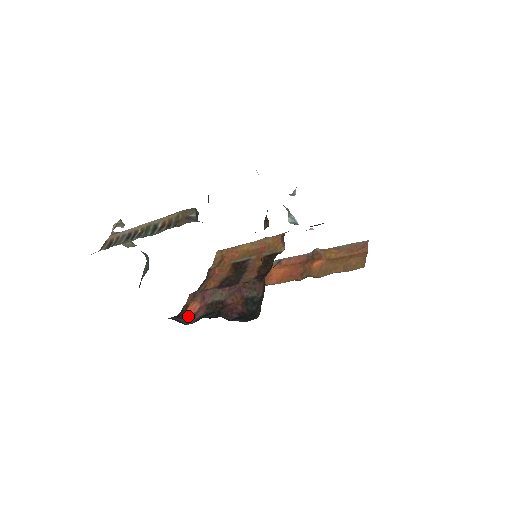
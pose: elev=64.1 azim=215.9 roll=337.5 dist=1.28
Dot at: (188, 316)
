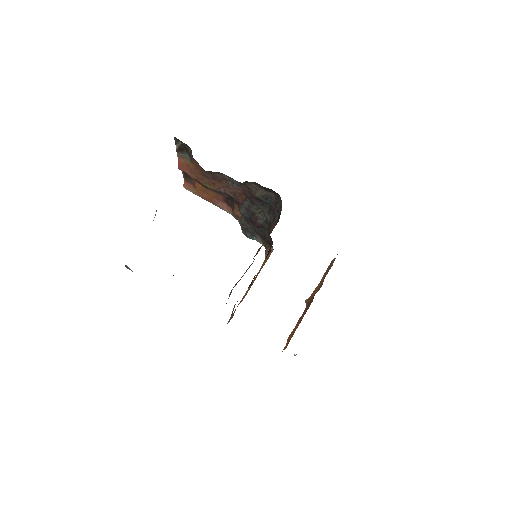
Dot at: occluded
